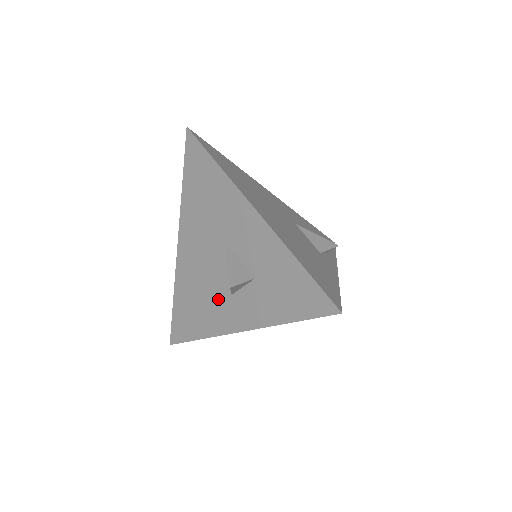
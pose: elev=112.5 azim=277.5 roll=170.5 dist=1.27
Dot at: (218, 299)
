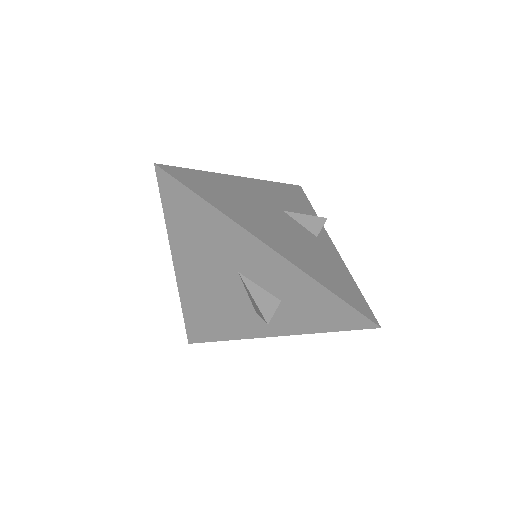
Dot at: (240, 314)
